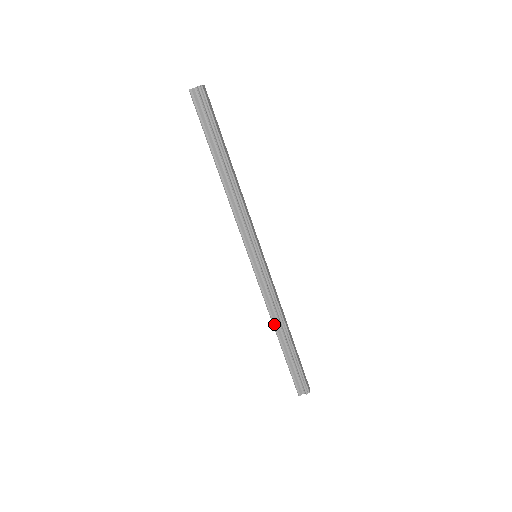
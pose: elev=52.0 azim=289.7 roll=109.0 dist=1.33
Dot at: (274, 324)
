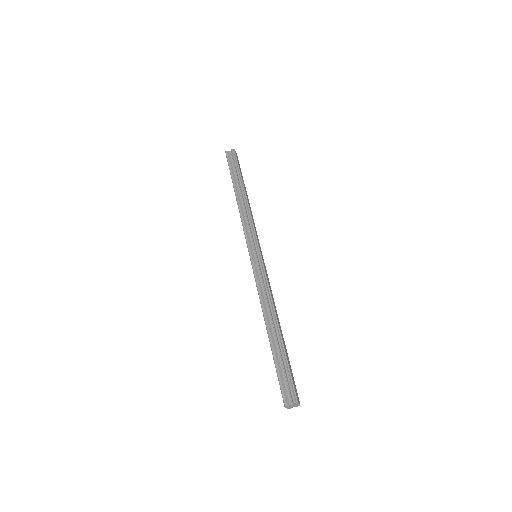
Dot at: (264, 314)
